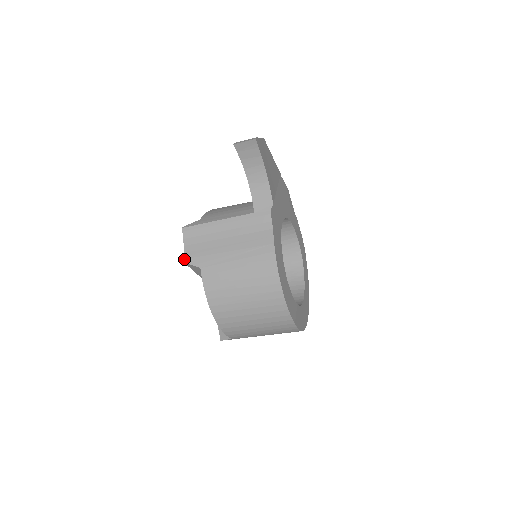
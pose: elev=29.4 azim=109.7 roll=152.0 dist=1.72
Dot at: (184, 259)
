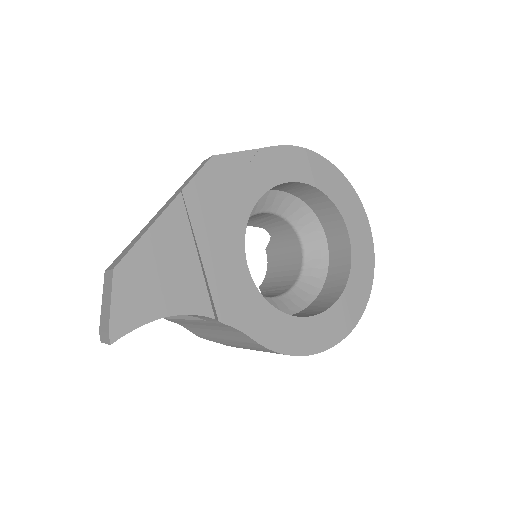
Dot at: occluded
